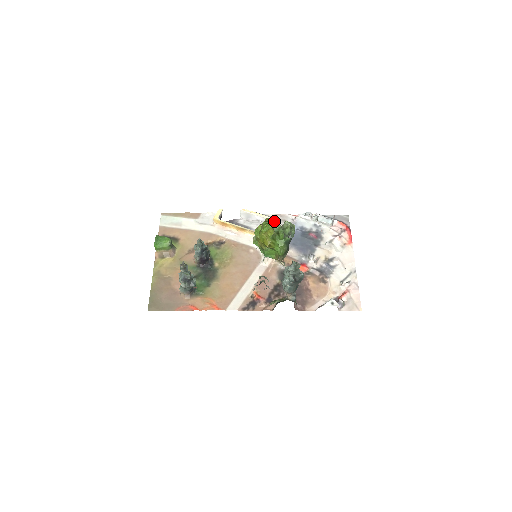
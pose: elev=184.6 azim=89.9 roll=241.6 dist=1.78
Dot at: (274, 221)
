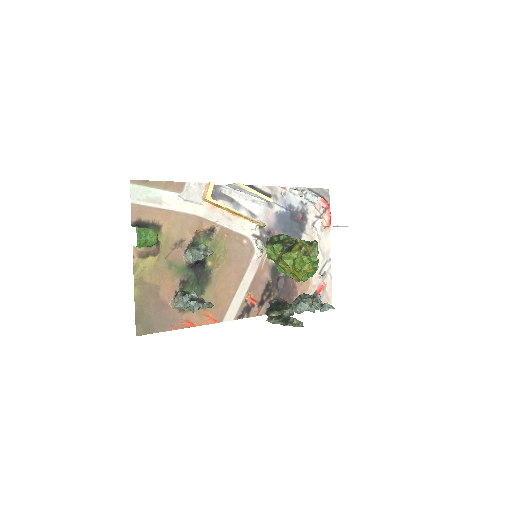
Dot at: (311, 250)
